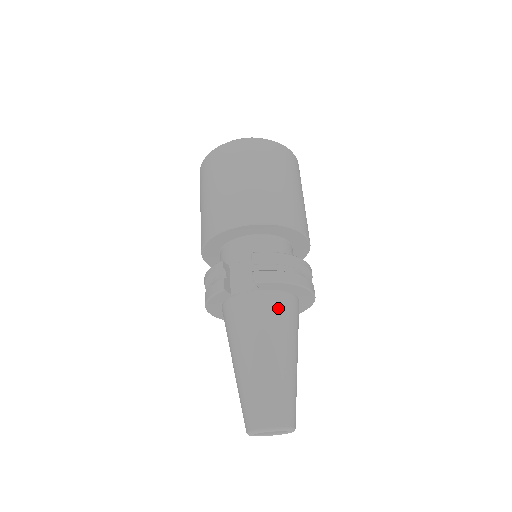
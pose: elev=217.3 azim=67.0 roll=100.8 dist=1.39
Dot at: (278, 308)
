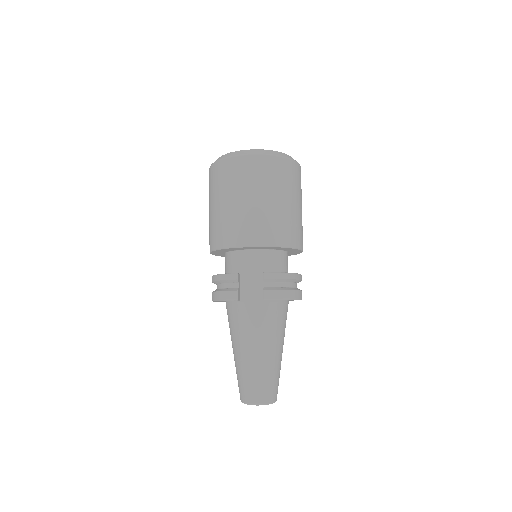
Dot at: (277, 315)
